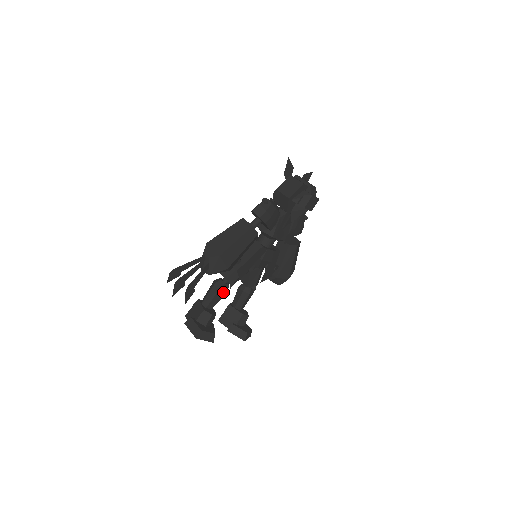
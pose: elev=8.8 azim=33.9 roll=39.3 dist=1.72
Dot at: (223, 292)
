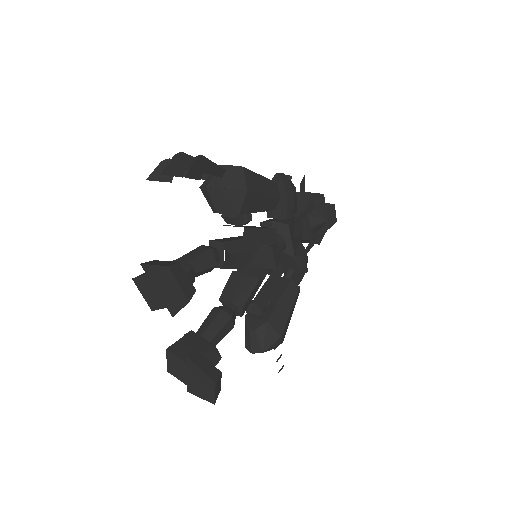
Dot at: (212, 259)
